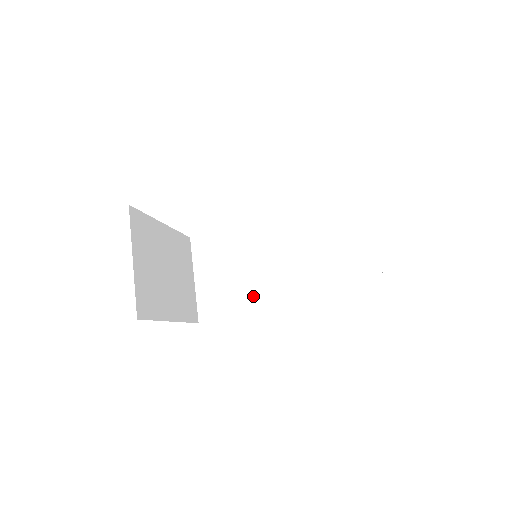
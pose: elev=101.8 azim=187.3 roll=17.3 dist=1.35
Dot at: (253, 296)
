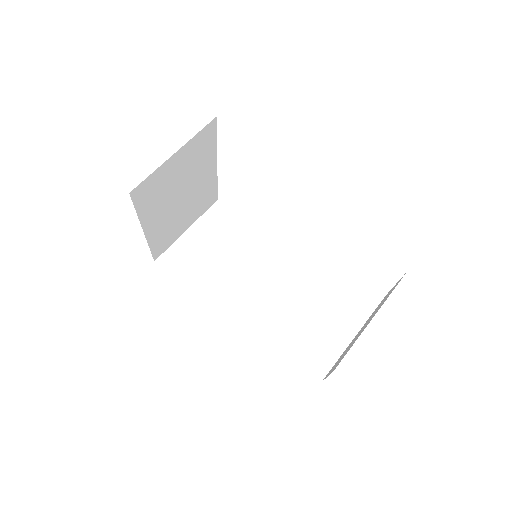
Dot at: (215, 287)
